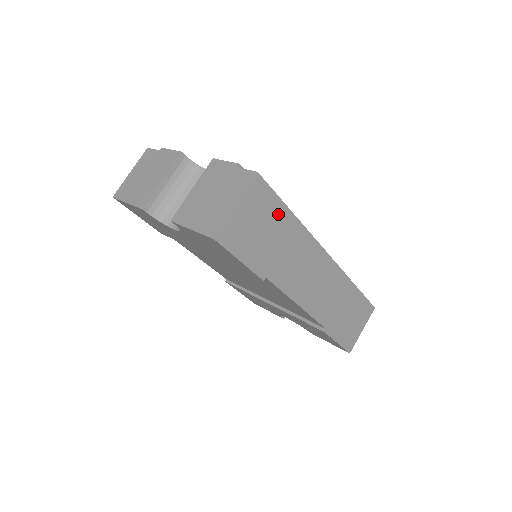
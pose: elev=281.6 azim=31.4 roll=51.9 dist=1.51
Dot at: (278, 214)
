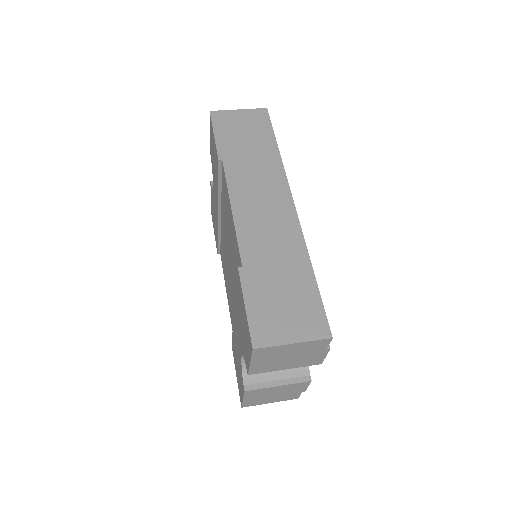
Dot at: (265, 137)
